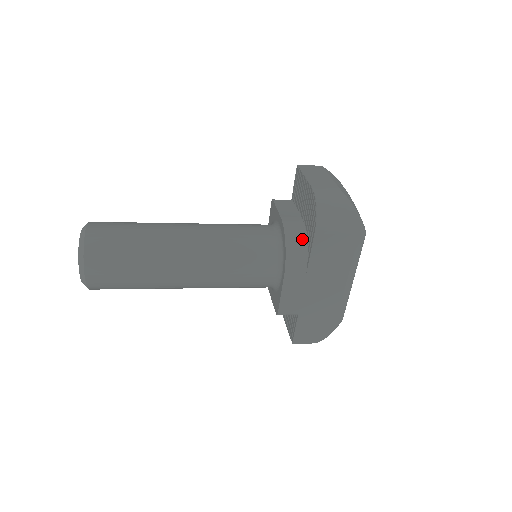
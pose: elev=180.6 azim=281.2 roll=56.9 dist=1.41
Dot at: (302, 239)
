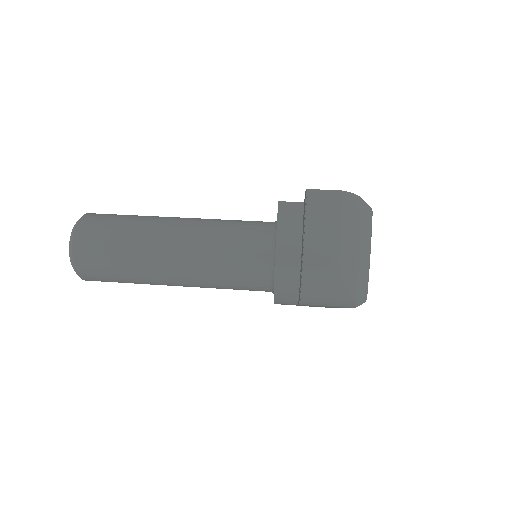
Dot at: (294, 285)
